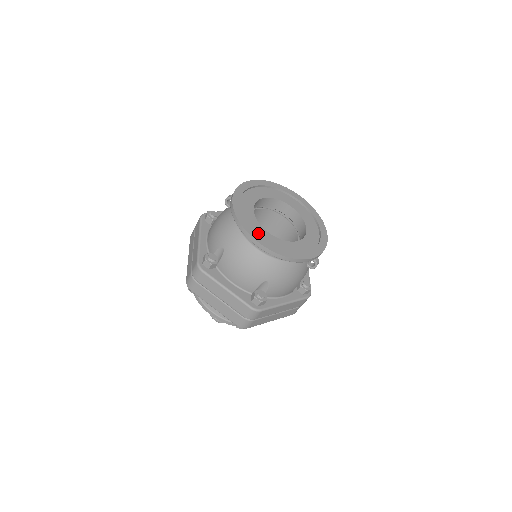
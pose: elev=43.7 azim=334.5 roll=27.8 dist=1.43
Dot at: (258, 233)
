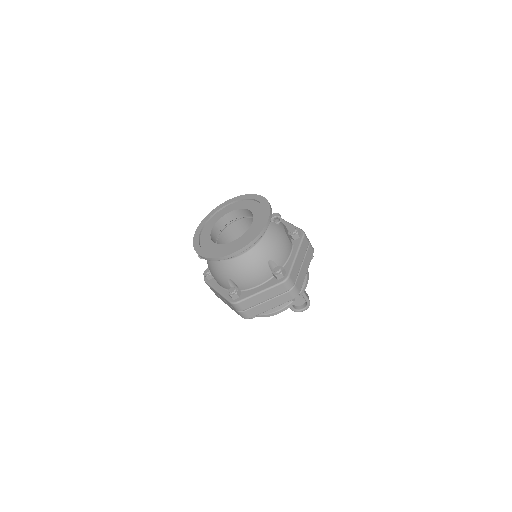
Dot at: (229, 249)
